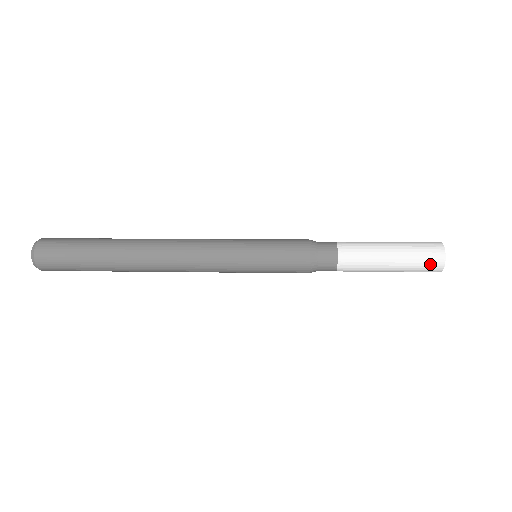
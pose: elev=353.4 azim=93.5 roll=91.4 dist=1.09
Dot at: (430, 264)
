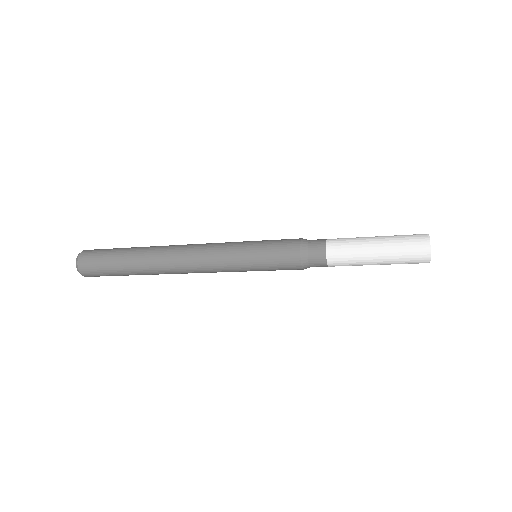
Dot at: (416, 259)
